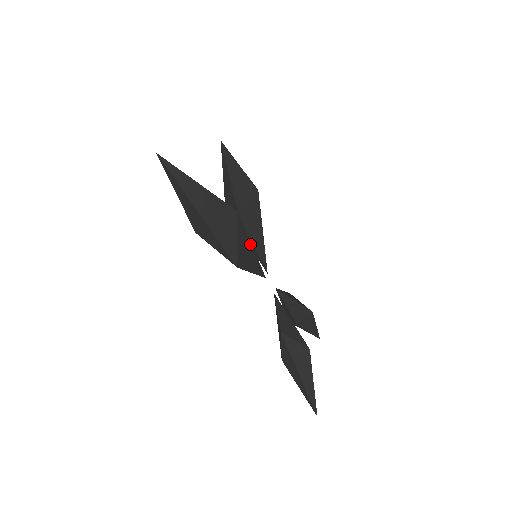
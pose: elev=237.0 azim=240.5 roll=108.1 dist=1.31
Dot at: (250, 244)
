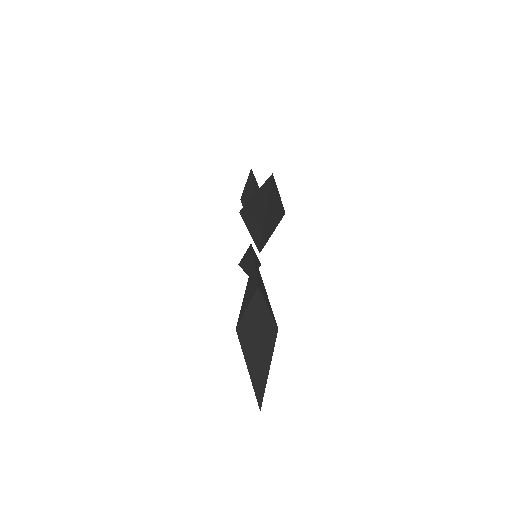
Dot at: occluded
